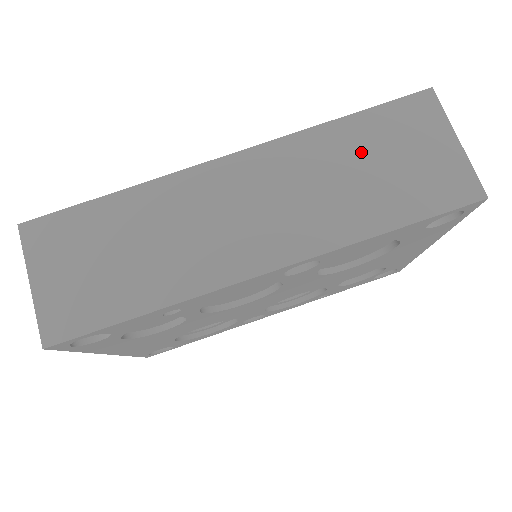
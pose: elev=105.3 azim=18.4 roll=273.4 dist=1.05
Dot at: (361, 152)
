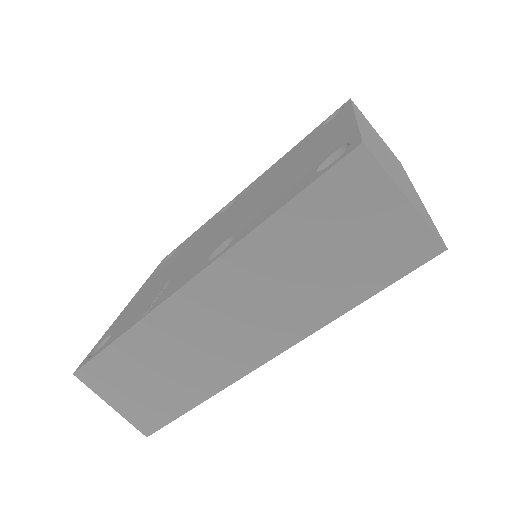
Dot at: (309, 241)
